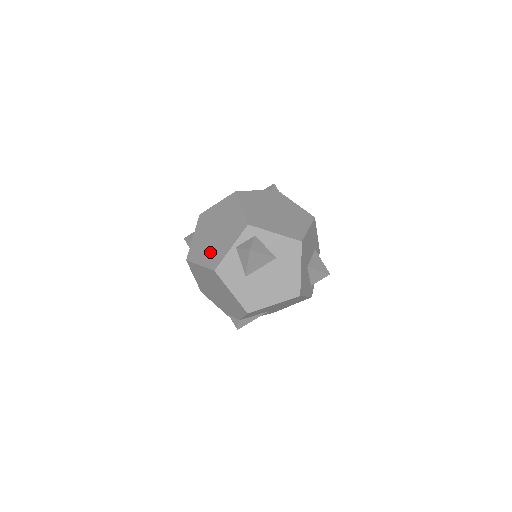
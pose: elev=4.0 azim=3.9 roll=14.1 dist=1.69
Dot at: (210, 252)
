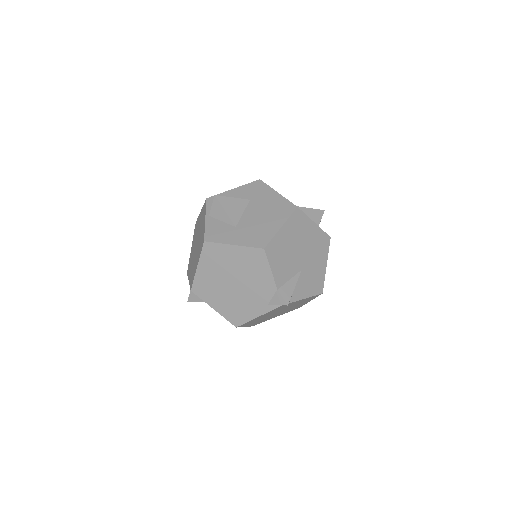
Dot at: (198, 250)
